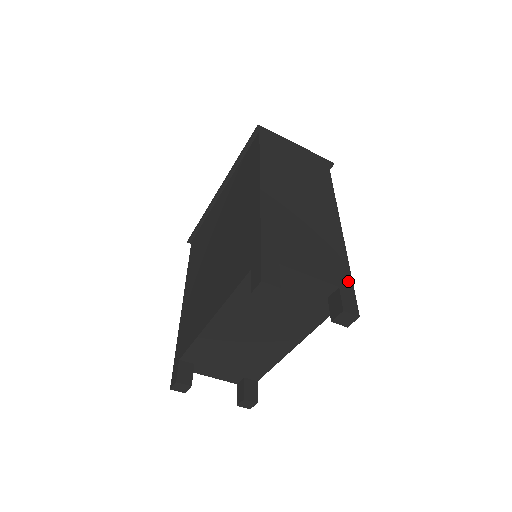
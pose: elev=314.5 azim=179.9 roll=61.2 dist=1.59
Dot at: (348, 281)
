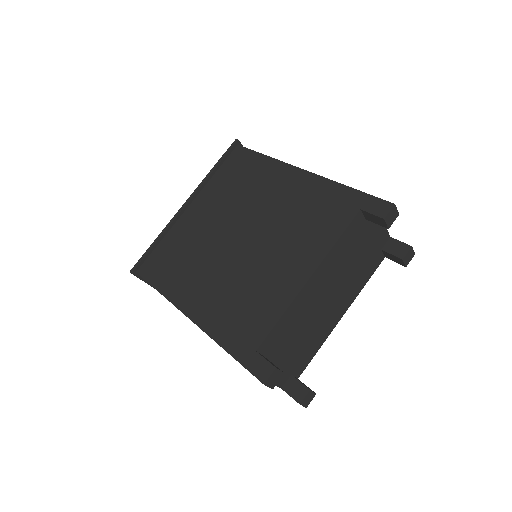
Dot at: occluded
